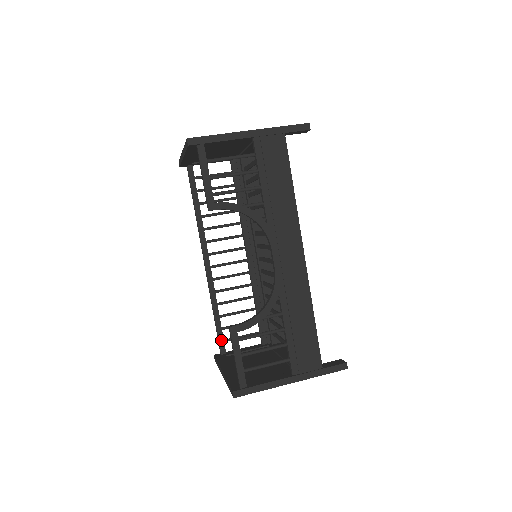
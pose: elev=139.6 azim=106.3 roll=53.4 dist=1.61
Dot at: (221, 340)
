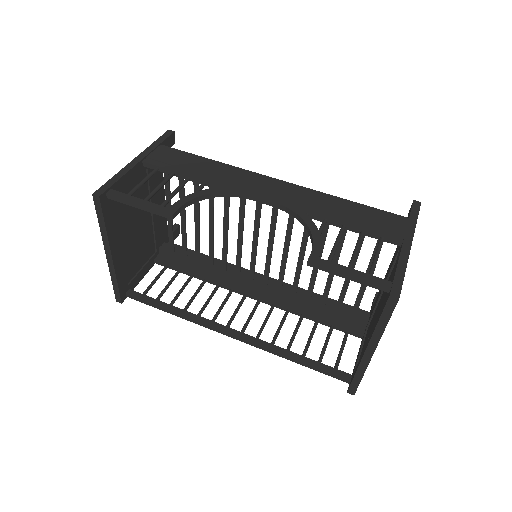
Dot at: (332, 371)
